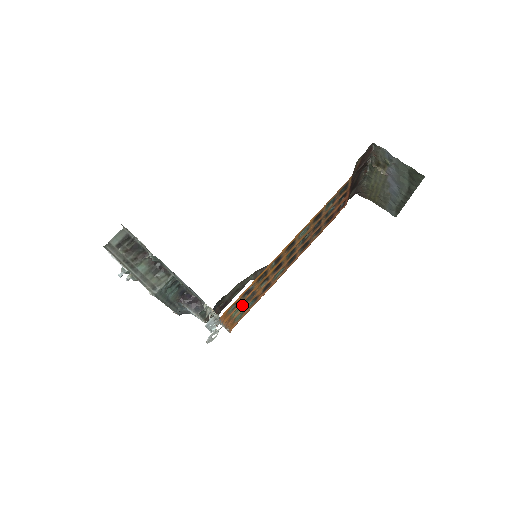
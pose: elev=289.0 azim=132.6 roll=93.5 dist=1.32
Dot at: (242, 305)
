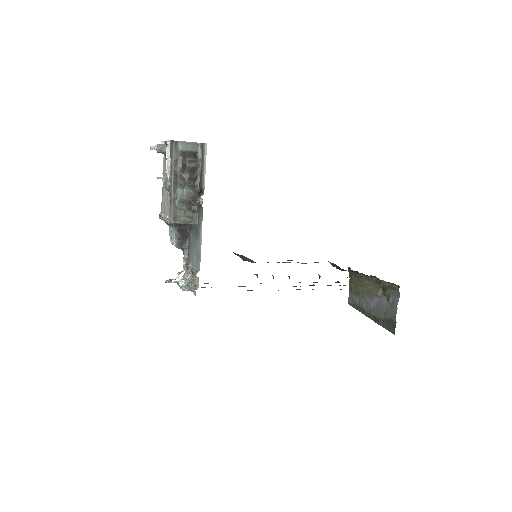
Dot at: occluded
